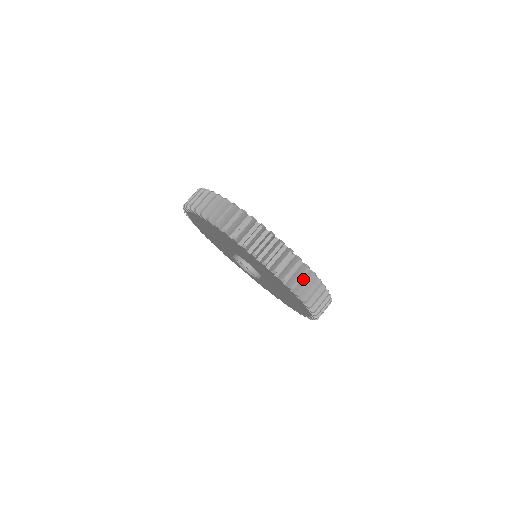
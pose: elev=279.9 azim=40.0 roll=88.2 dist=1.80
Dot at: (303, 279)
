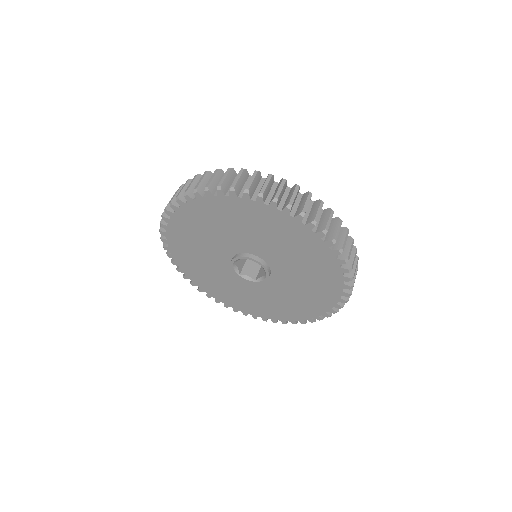
Dot at: occluded
